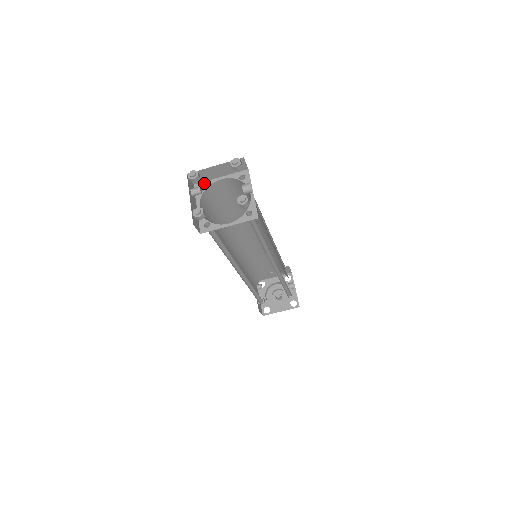
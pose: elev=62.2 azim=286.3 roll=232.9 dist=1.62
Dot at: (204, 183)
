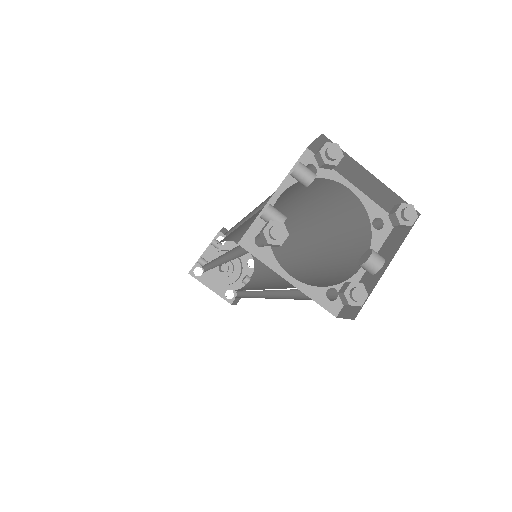
Dot at: occluded
